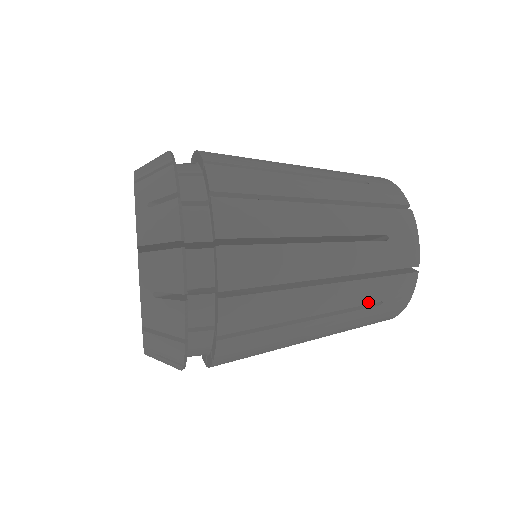
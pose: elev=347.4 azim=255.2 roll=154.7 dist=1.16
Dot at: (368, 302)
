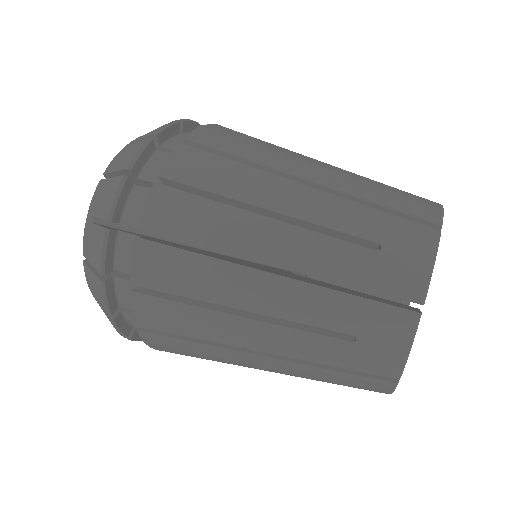
Dot at: occluded
